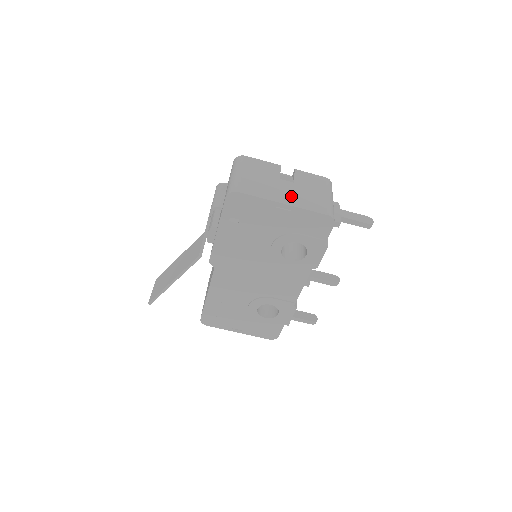
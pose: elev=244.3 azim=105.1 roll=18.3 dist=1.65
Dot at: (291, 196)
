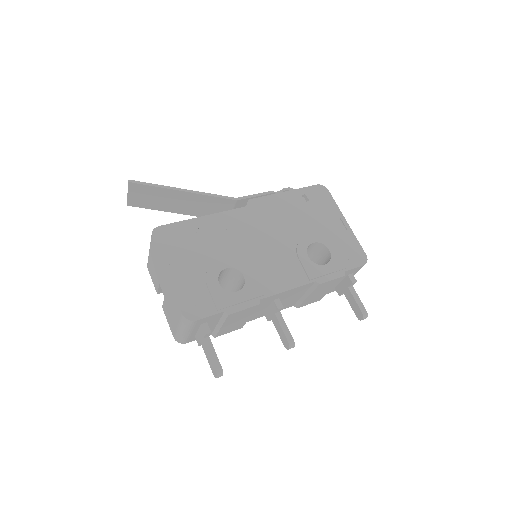
Dot at: occluded
